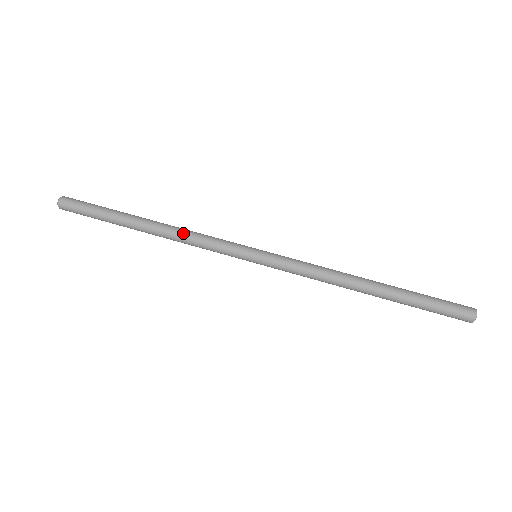
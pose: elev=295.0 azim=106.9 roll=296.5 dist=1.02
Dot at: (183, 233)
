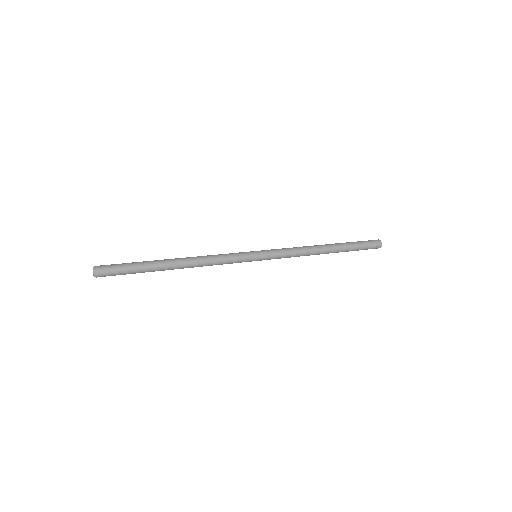
Dot at: (204, 256)
